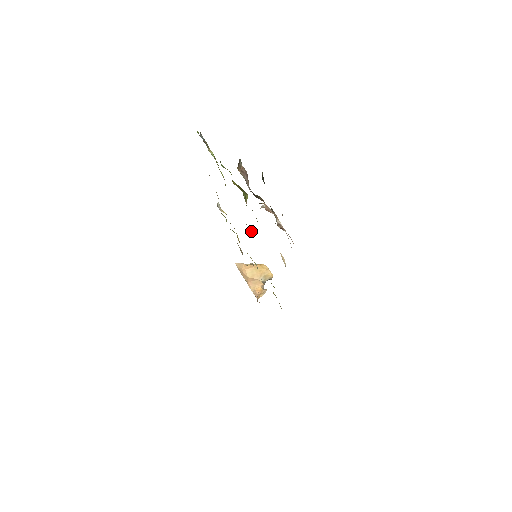
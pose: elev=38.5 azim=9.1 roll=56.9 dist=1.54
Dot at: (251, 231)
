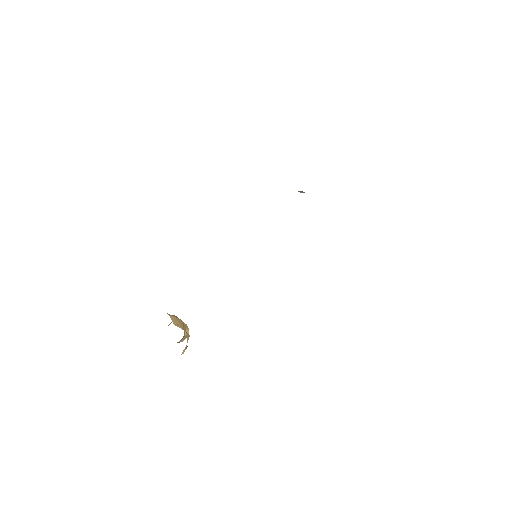
Dot at: occluded
